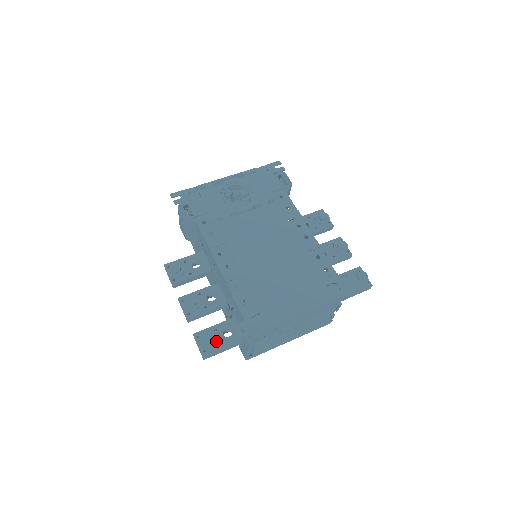
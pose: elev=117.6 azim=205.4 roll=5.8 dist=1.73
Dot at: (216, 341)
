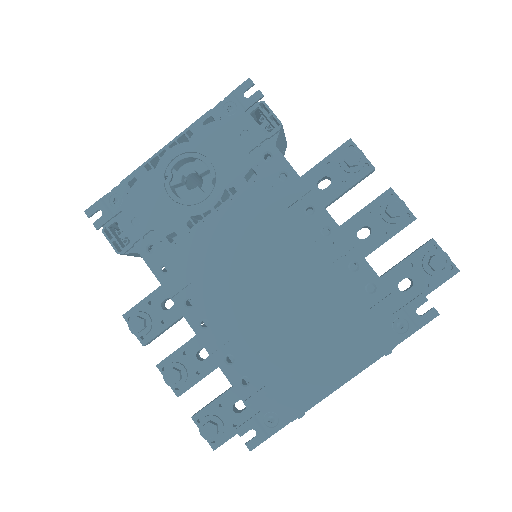
Dot at: (225, 422)
